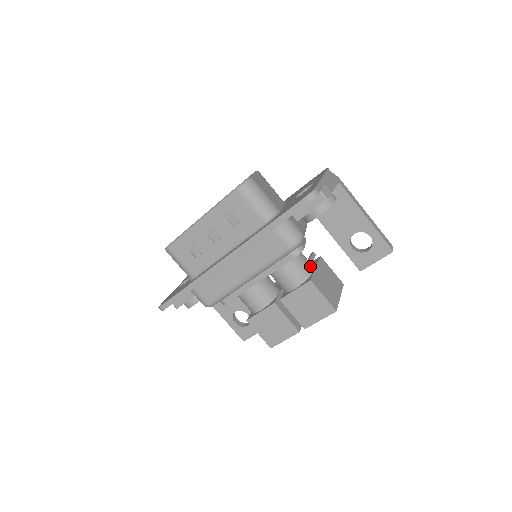
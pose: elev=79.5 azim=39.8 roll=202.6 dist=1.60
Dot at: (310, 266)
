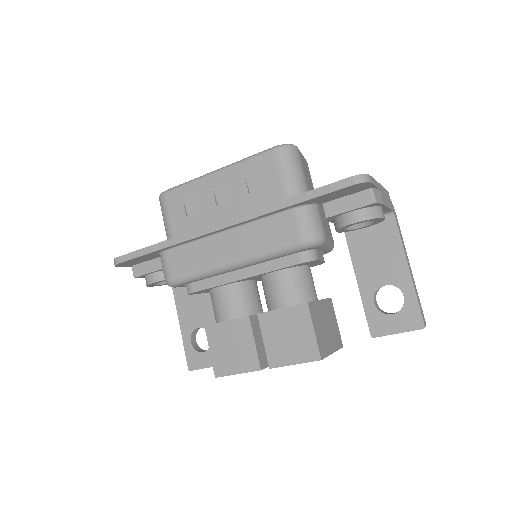
Dot at: (314, 292)
